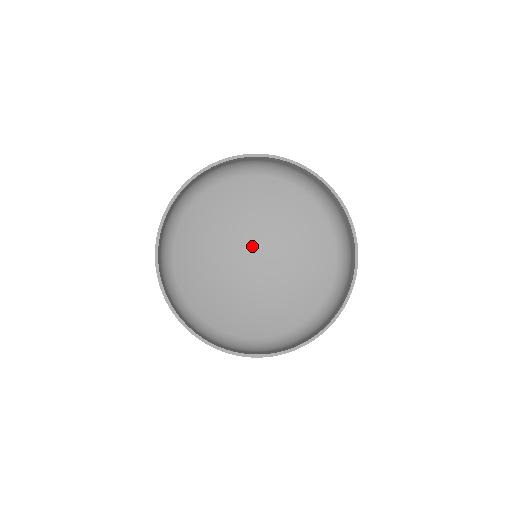
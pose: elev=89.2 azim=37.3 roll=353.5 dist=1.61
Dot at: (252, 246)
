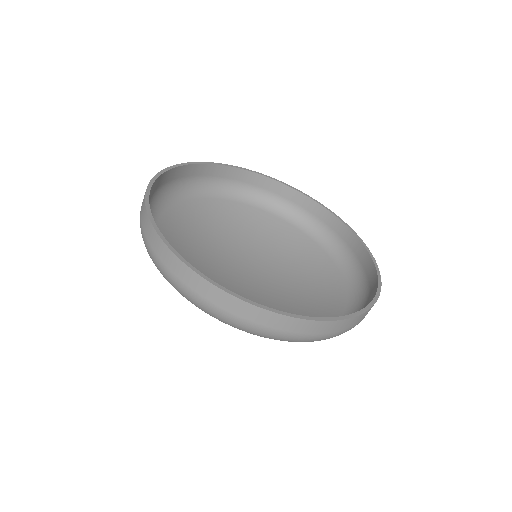
Dot at: (255, 269)
